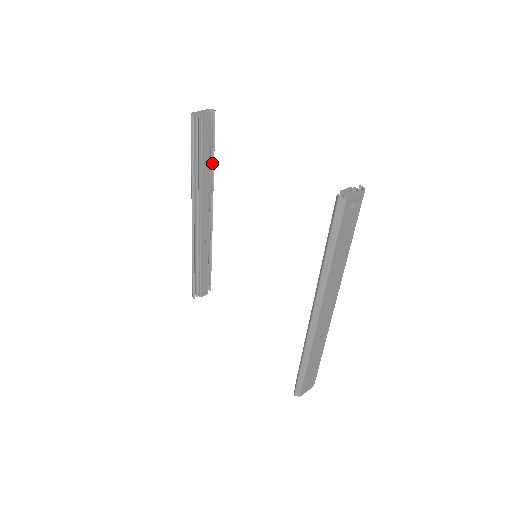
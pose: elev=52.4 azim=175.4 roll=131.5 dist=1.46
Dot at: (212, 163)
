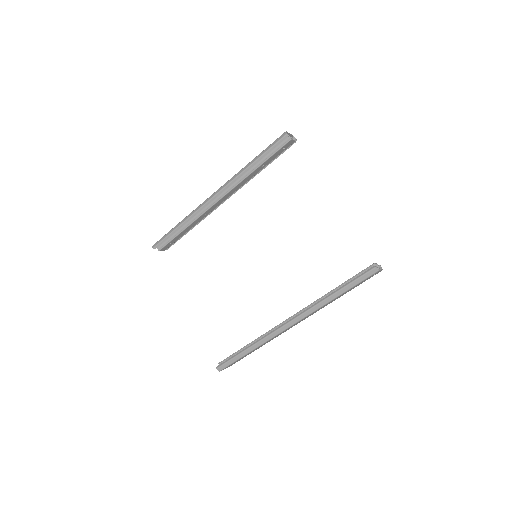
Dot at: occluded
